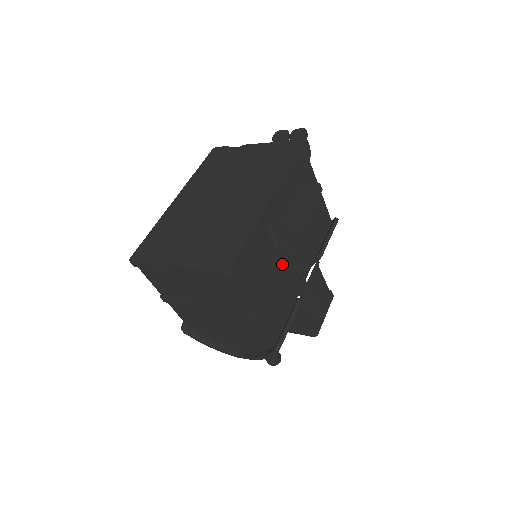
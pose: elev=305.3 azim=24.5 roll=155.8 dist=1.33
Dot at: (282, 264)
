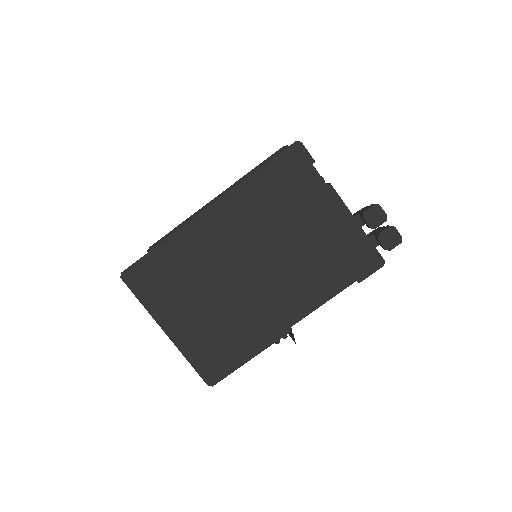
Dot at: occluded
